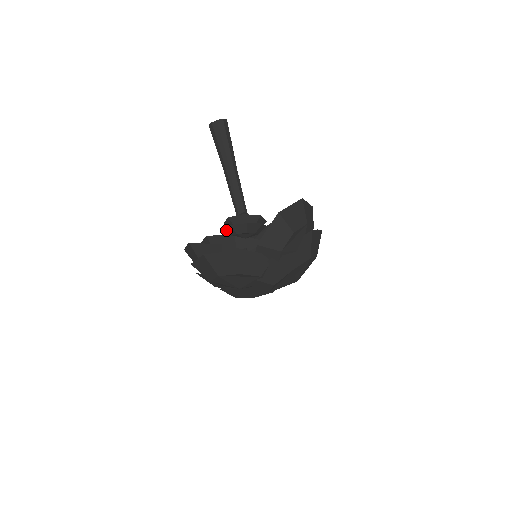
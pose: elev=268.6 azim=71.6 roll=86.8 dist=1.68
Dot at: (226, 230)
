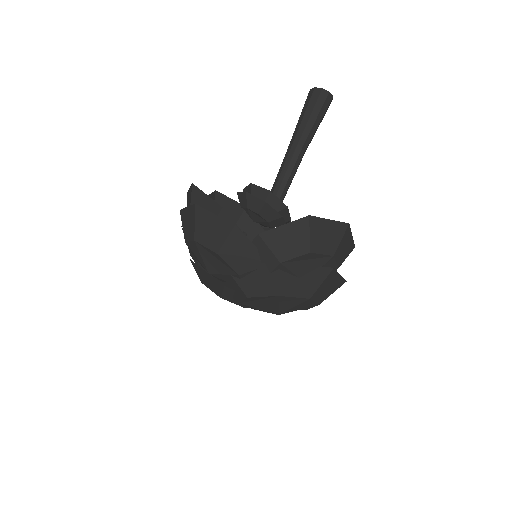
Dot at: (239, 196)
